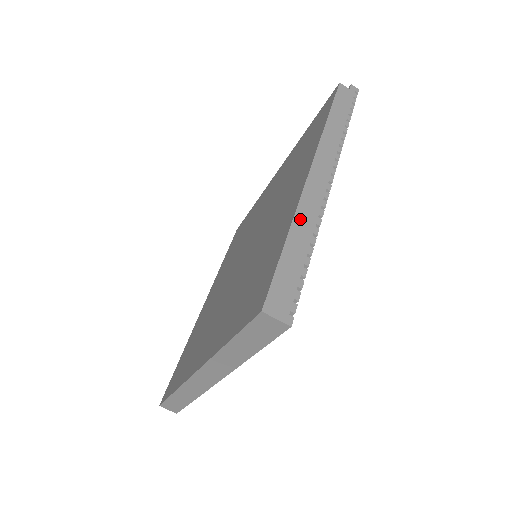
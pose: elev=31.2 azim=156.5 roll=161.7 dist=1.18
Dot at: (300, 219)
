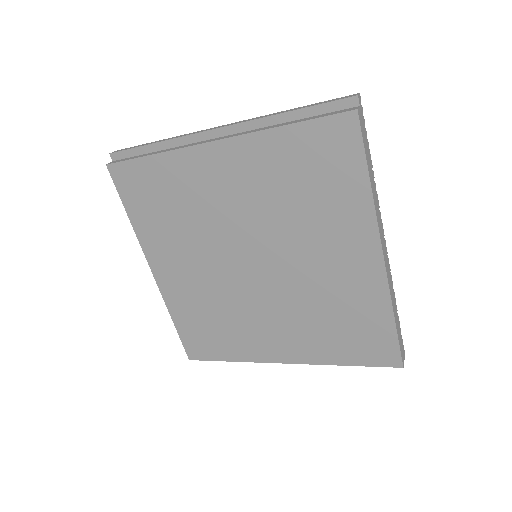
Dot at: (392, 299)
